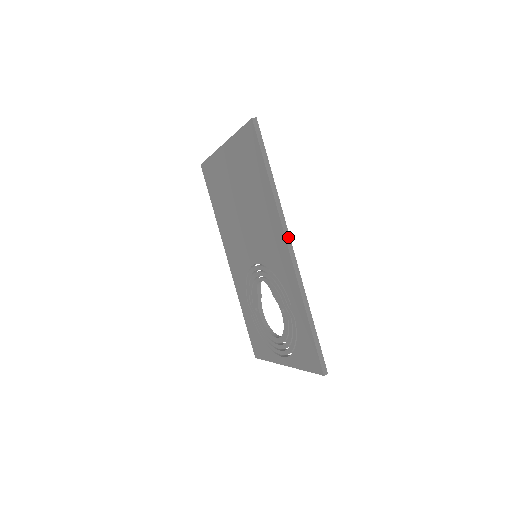
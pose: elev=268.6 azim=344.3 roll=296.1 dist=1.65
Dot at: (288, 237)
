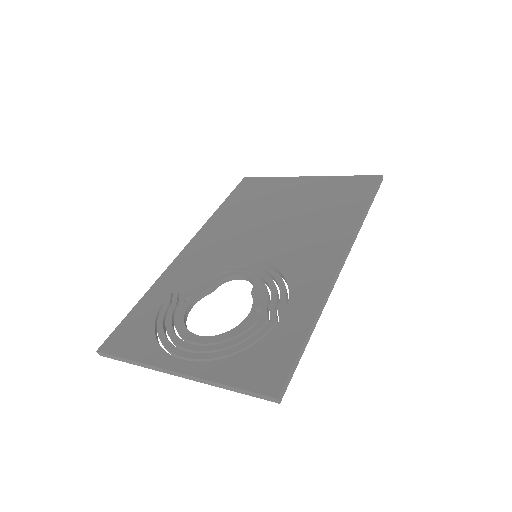
Dot at: (347, 255)
